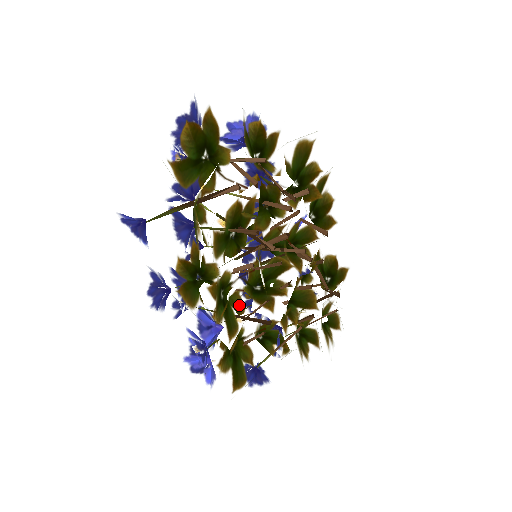
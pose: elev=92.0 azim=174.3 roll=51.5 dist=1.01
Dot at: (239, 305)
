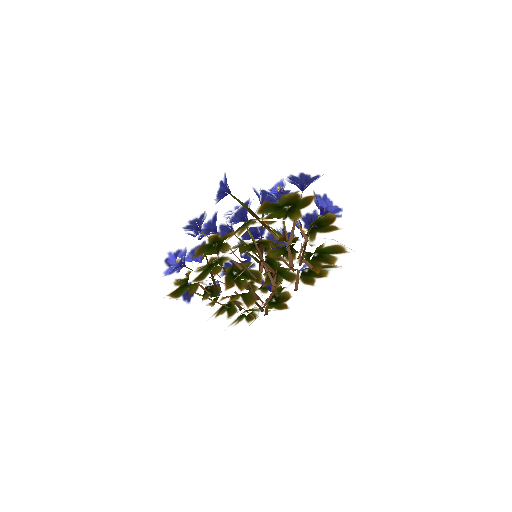
Dot at: (215, 274)
